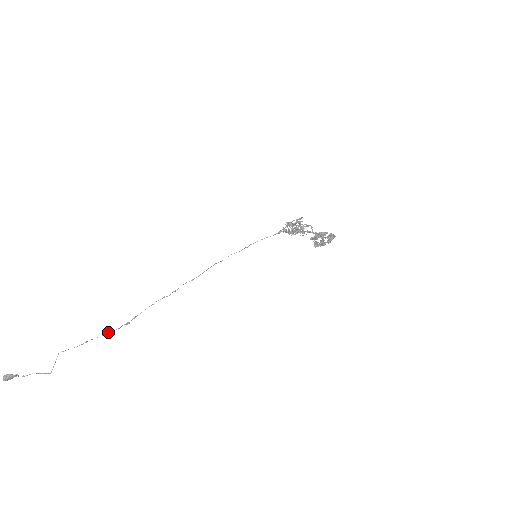
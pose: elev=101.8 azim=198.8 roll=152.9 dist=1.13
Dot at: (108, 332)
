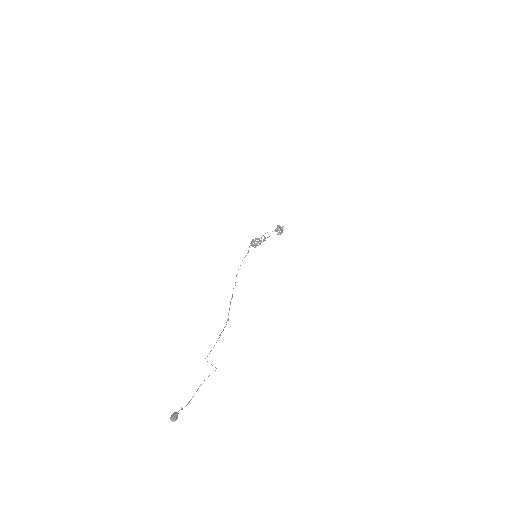
Dot at: occluded
